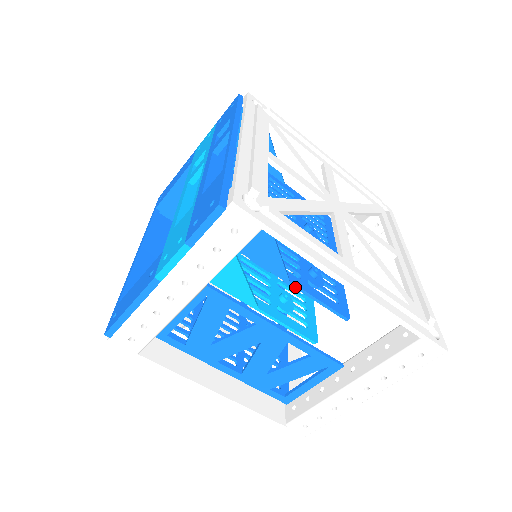
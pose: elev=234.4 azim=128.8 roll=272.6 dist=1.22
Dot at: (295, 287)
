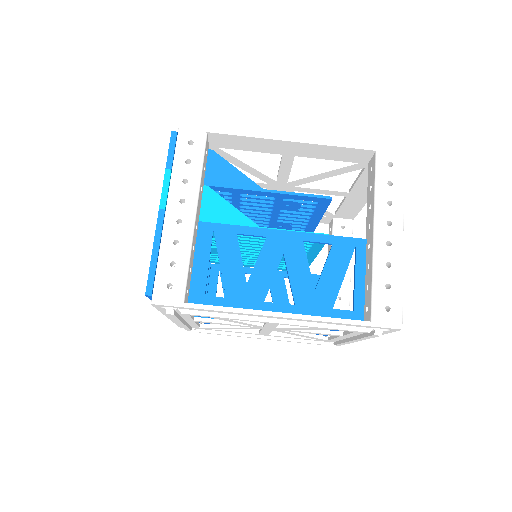
Dot at: (271, 192)
